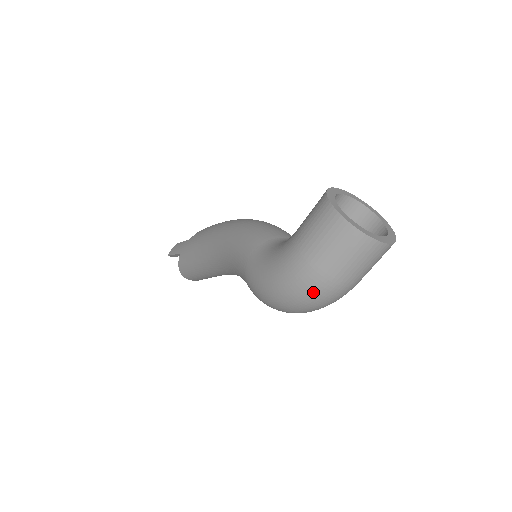
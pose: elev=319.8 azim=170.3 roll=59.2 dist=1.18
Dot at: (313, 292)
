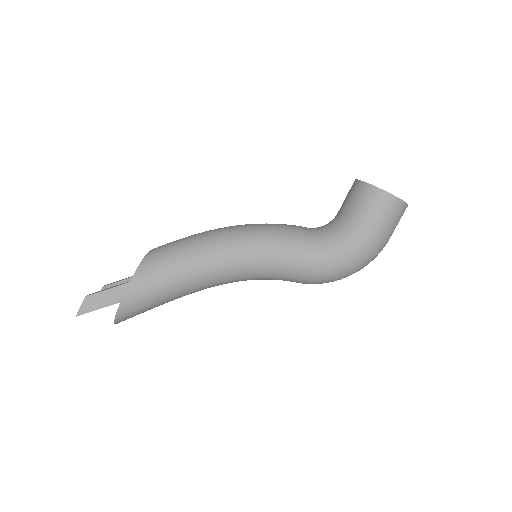
Dot at: occluded
